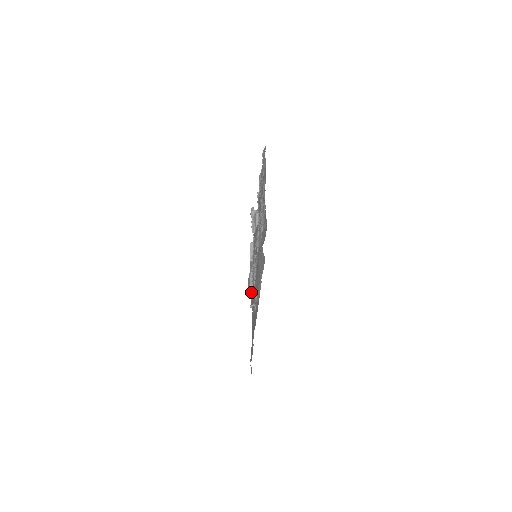
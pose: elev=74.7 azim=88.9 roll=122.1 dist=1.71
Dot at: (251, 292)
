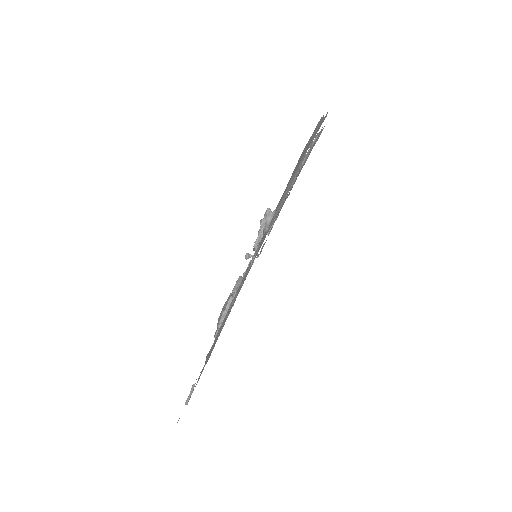
Dot at: (220, 326)
